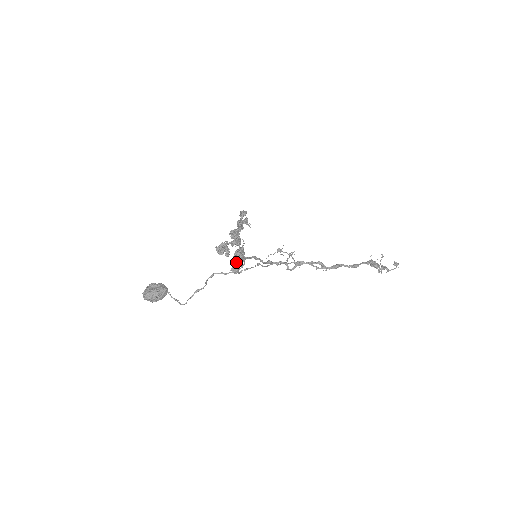
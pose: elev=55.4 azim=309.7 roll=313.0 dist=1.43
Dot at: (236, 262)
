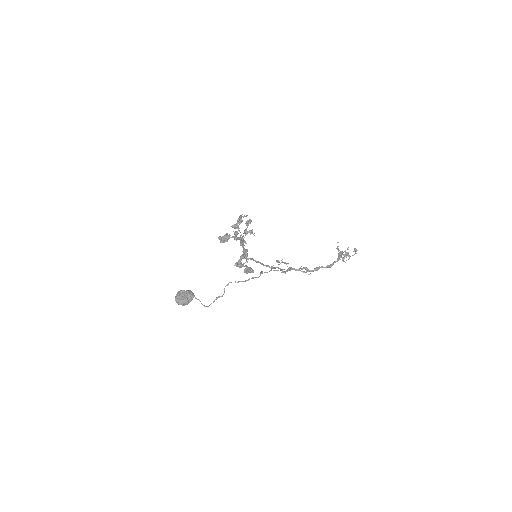
Dot at: (246, 273)
